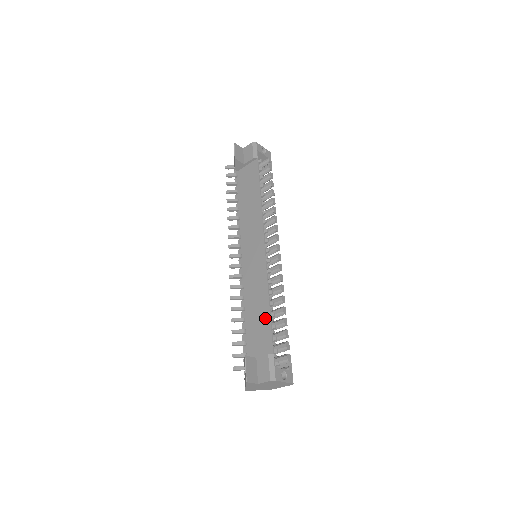
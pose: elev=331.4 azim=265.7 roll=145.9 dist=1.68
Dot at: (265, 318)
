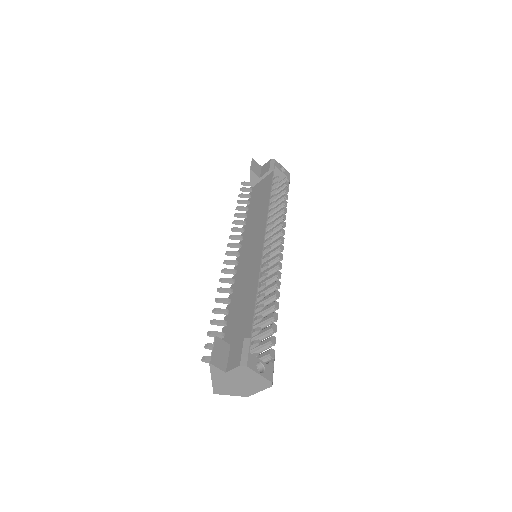
Dot at: (250, 304)
